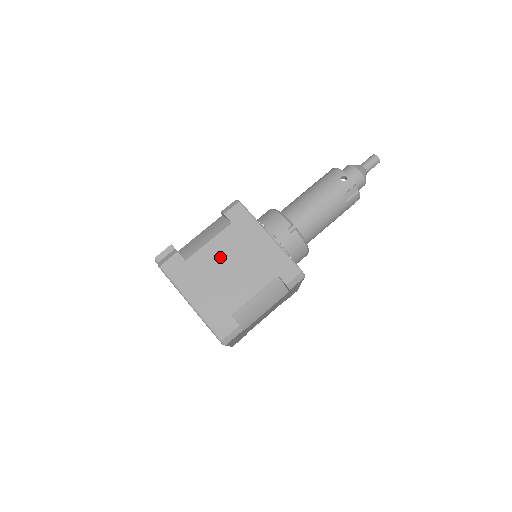
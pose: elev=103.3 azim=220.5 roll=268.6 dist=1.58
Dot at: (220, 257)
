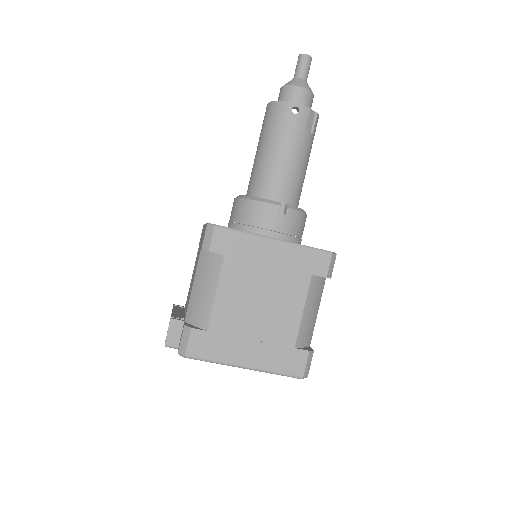
Dot at: (240, 300)
